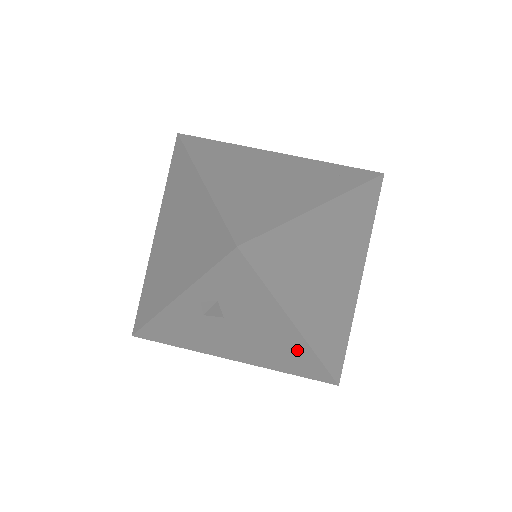
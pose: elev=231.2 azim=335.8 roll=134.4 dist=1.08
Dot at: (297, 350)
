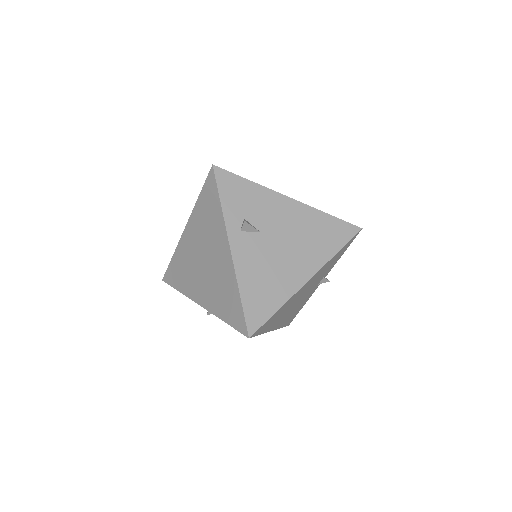
Dot at: (312, 218)
